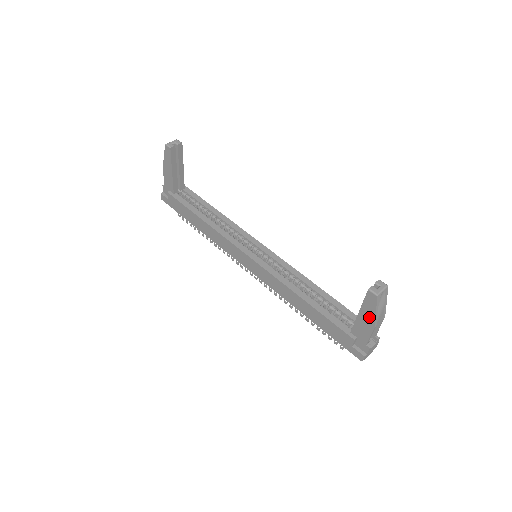
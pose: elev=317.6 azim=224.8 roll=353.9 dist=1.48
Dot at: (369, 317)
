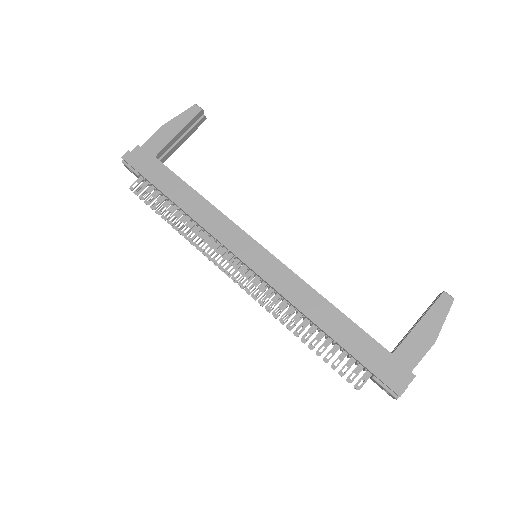
Dot at: (432, 328)
